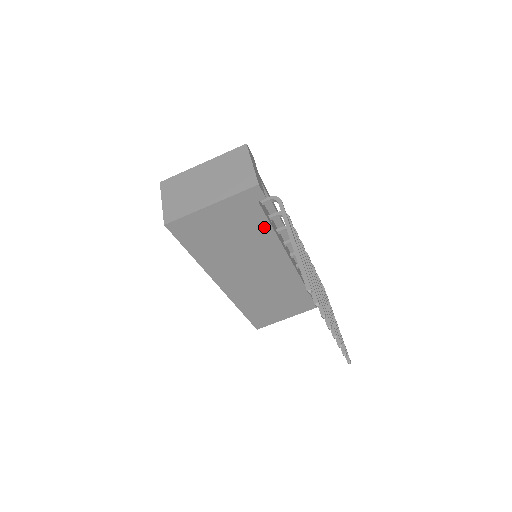
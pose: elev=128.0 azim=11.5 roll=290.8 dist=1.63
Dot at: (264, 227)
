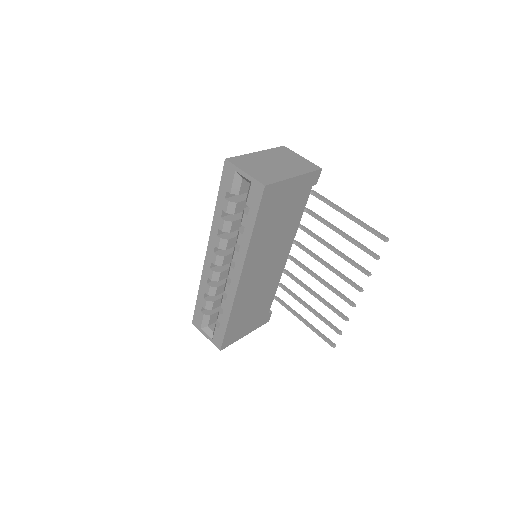
Dot at: (299, 214)
